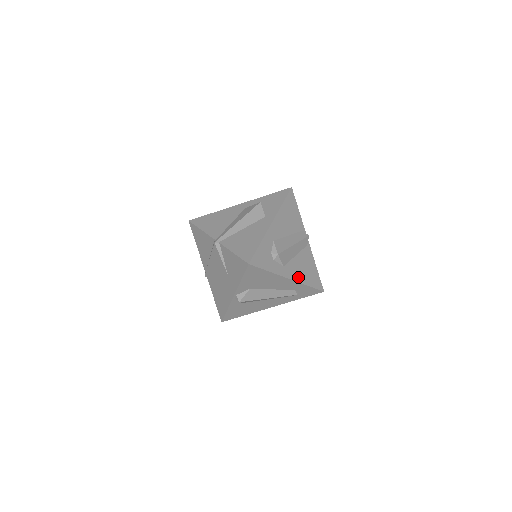
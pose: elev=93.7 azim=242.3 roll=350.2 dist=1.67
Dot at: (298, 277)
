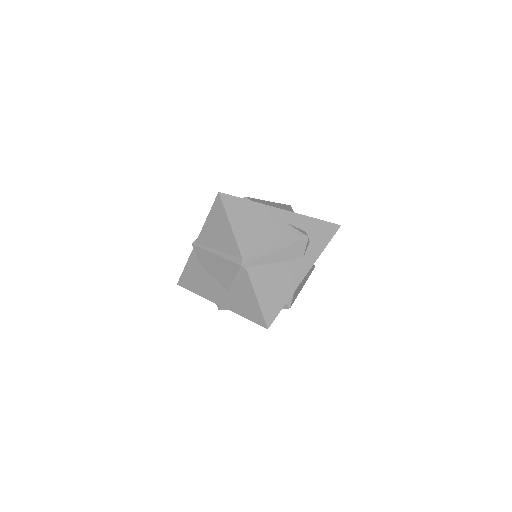
Dot at: occluded
